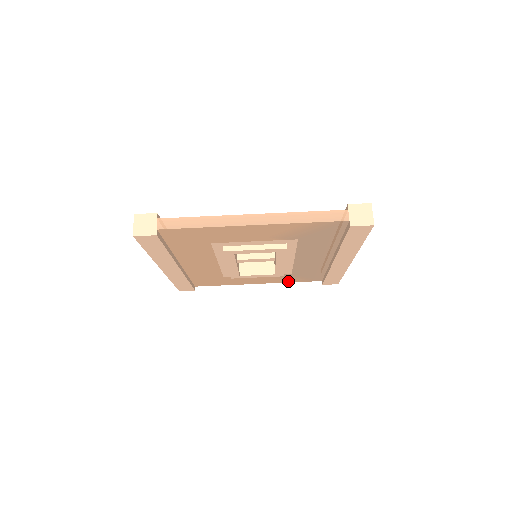
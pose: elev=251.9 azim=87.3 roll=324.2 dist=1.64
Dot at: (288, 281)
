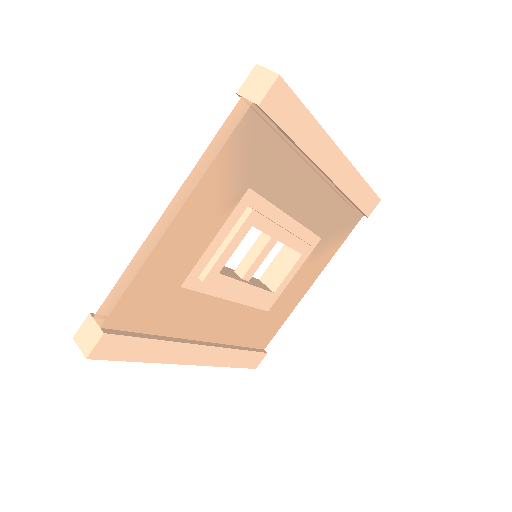
Dot at: (334, 251)
